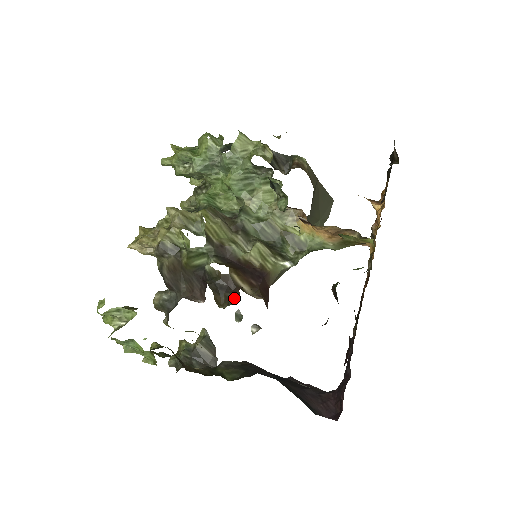
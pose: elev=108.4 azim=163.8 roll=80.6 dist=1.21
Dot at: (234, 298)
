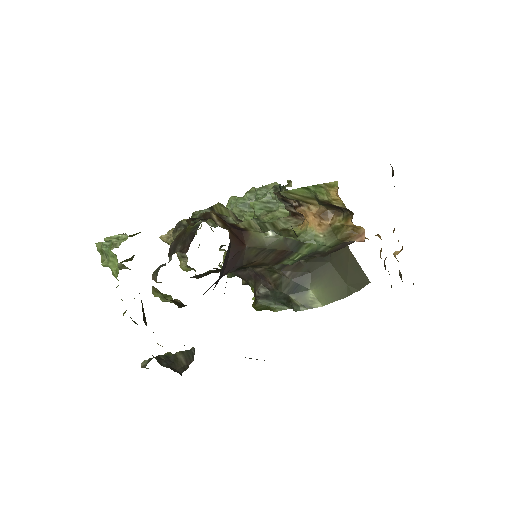
Dot at: occluded
